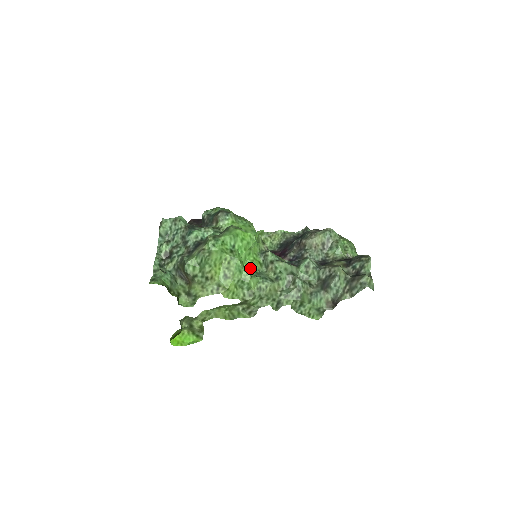
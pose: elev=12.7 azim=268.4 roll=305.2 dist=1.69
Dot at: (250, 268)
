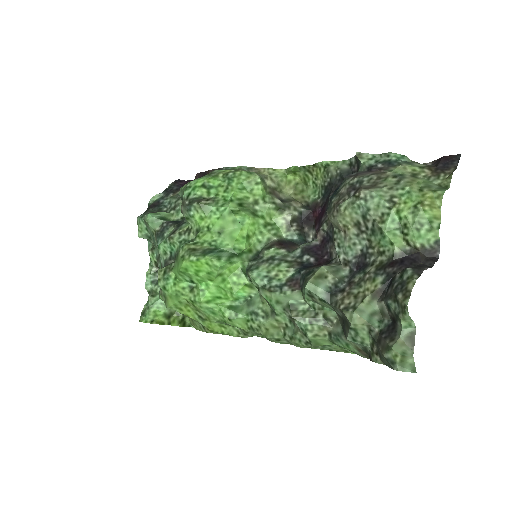
Dot at: (232, 298)
